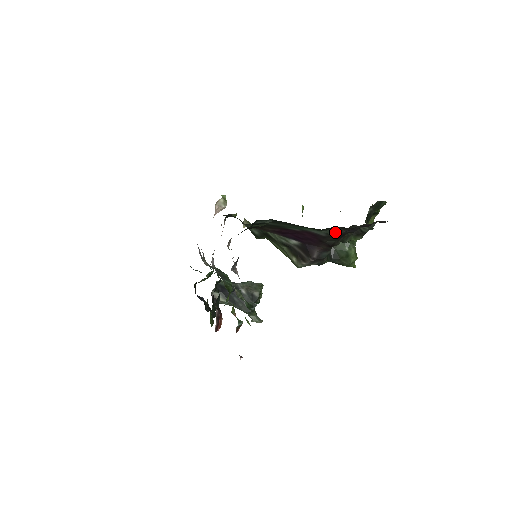
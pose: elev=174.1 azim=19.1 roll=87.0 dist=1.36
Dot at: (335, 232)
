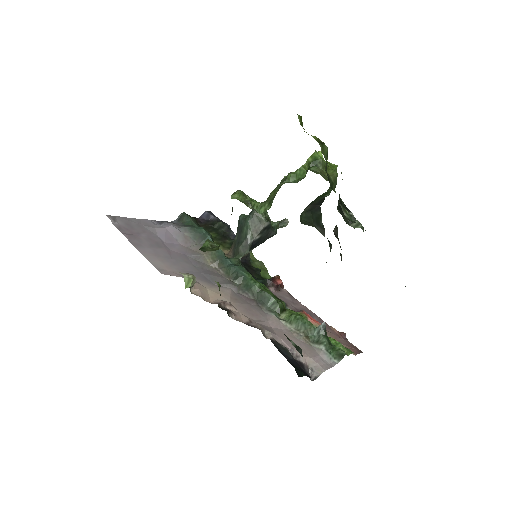
Dot at: occluded
